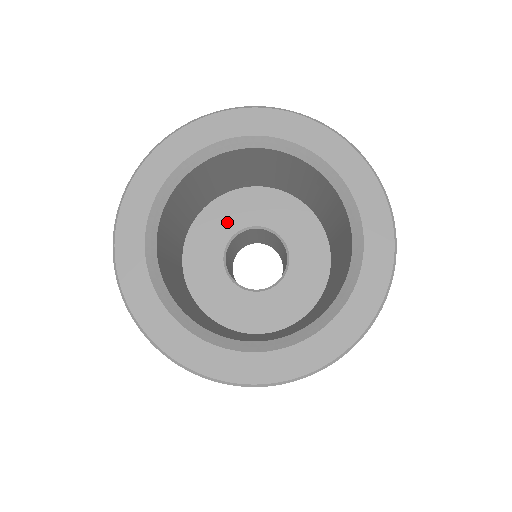
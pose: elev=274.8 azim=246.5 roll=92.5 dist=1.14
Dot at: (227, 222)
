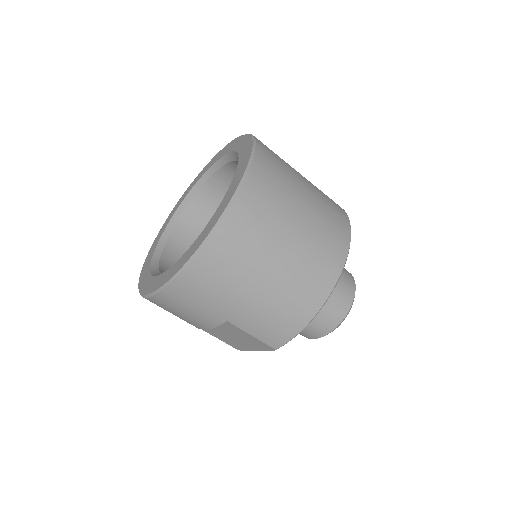
Dot at: occluded
